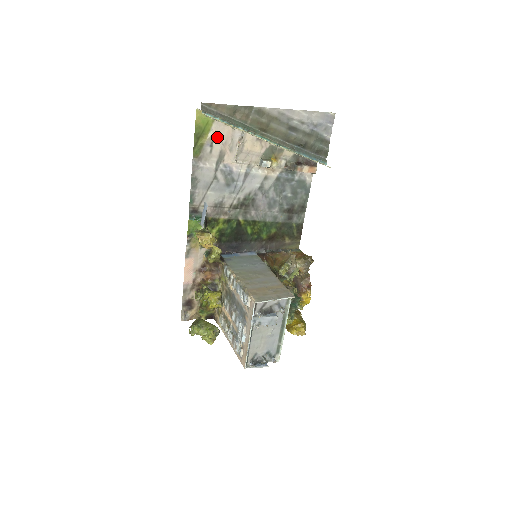
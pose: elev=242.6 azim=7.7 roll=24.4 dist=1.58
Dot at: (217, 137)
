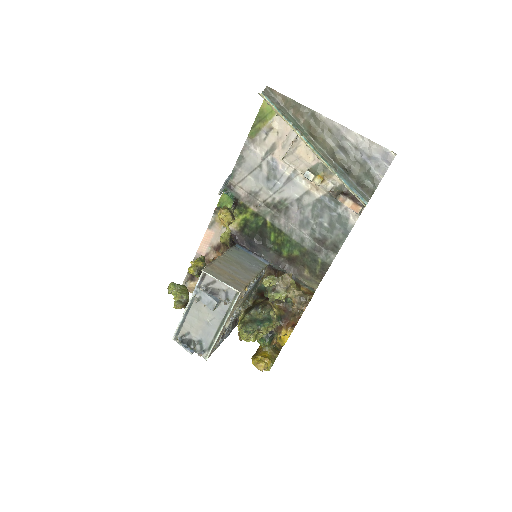
Dot at: (275, 128)
